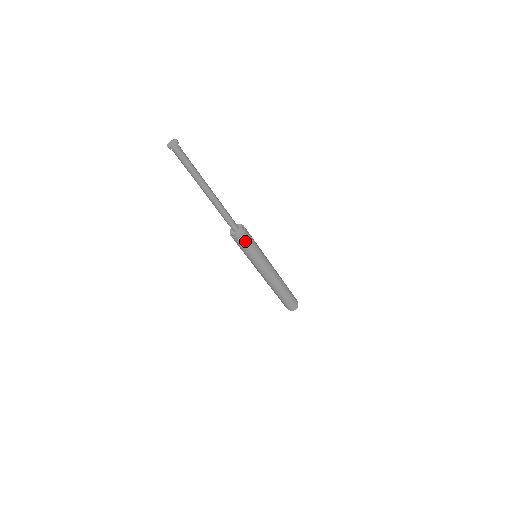
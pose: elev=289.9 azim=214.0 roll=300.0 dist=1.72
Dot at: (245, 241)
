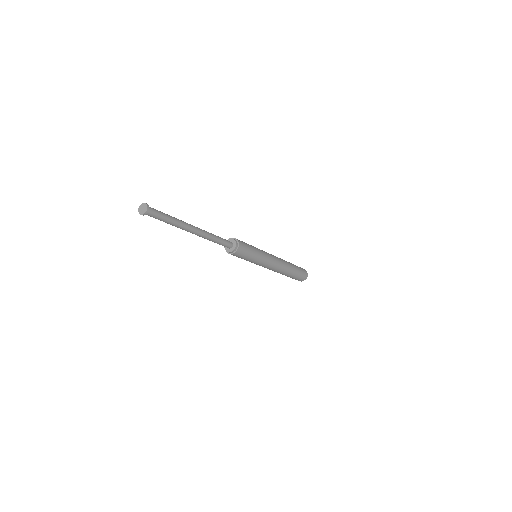
Dot at: (241, 254)
